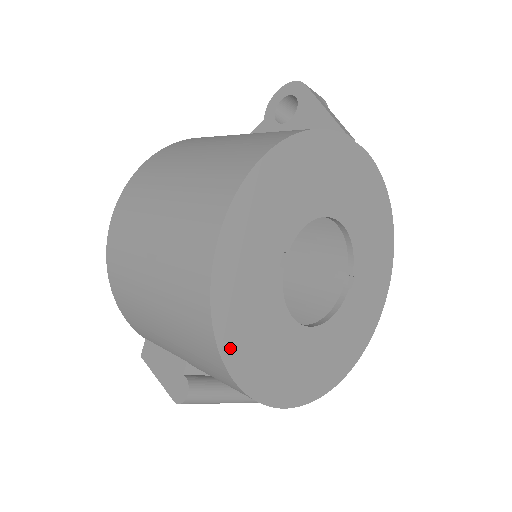
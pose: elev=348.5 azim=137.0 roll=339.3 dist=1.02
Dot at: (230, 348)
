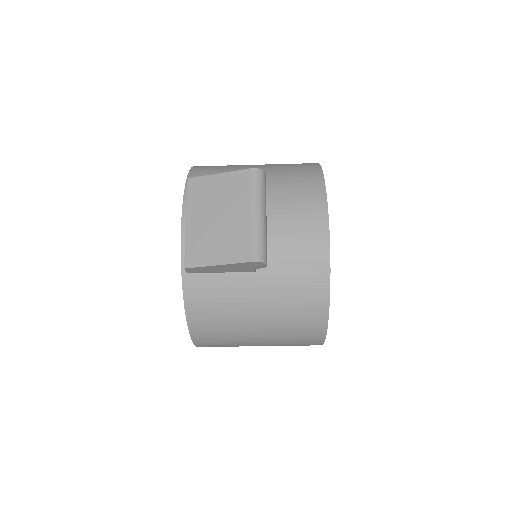
Dot at: occluded
